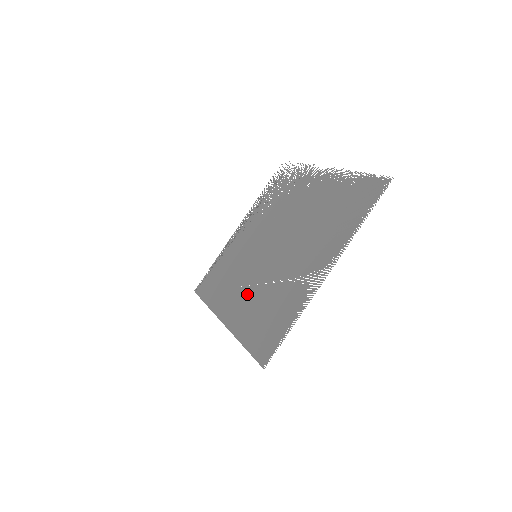
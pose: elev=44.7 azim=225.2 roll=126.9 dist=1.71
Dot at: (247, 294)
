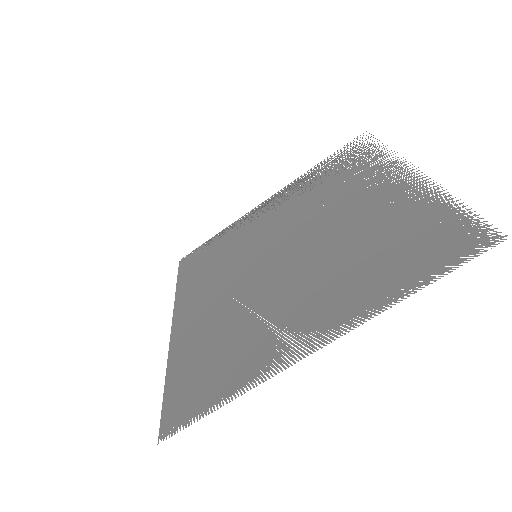
Dot at: (215, 306)
